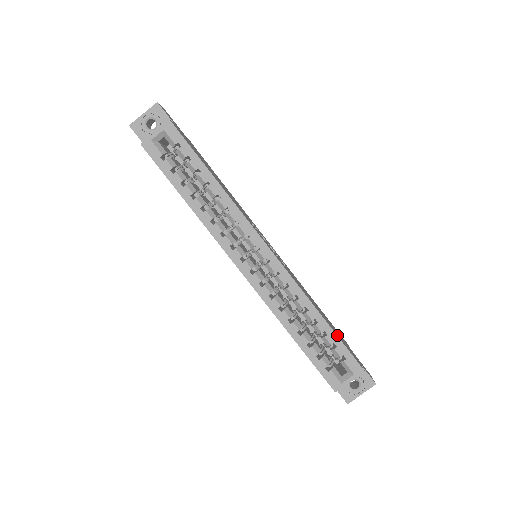
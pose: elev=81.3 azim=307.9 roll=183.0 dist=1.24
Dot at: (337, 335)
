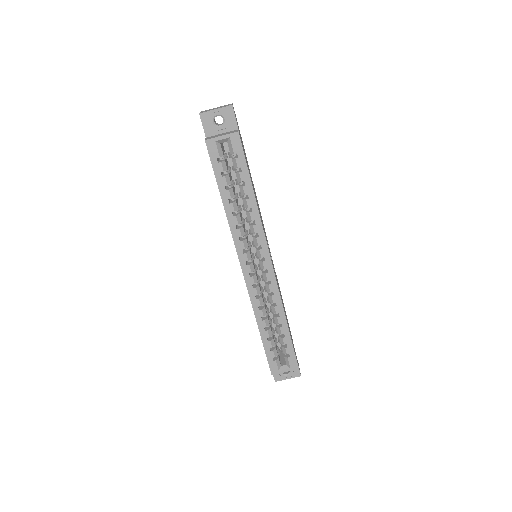
Dot at: (291, 339)
